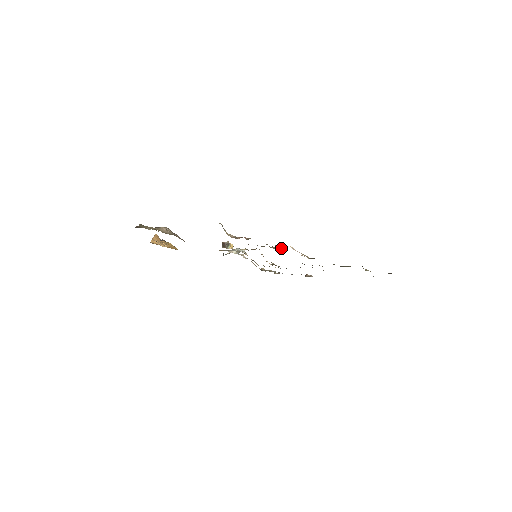
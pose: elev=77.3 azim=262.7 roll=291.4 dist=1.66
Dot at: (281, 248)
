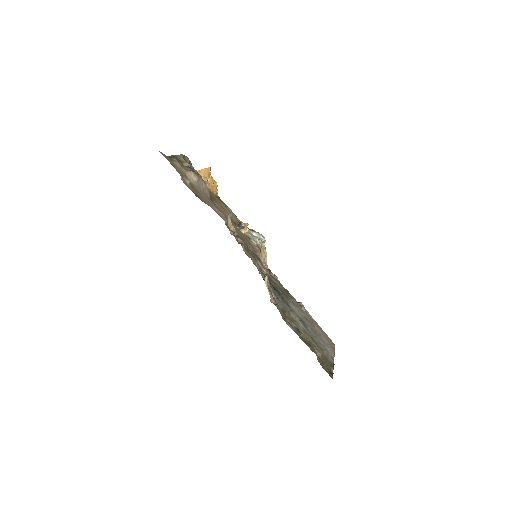
Dot at: (264, 272)
